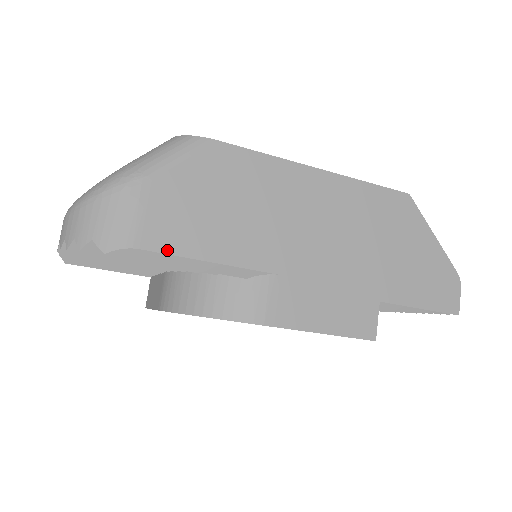
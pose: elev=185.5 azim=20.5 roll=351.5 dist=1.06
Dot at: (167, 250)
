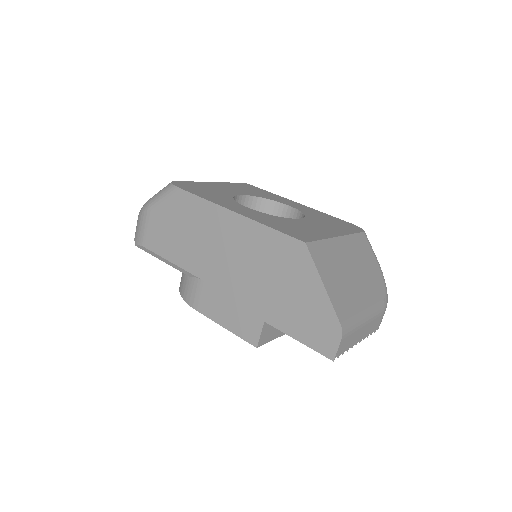
Dot at: (154, 250)
